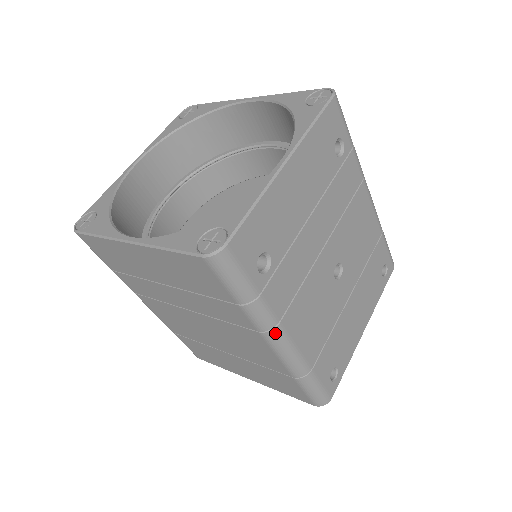
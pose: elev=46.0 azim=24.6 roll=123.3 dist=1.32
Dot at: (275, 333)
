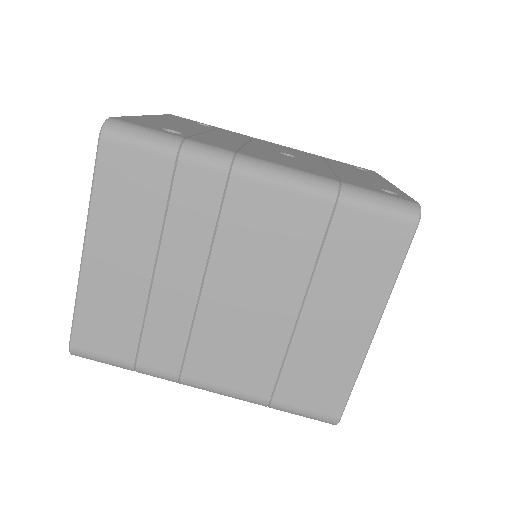
Dot at: (242, 160)
